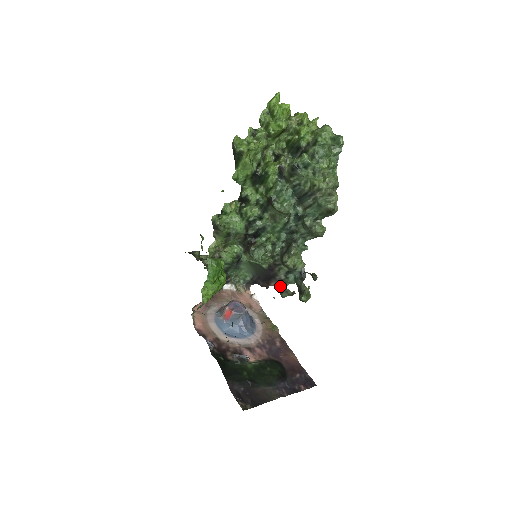
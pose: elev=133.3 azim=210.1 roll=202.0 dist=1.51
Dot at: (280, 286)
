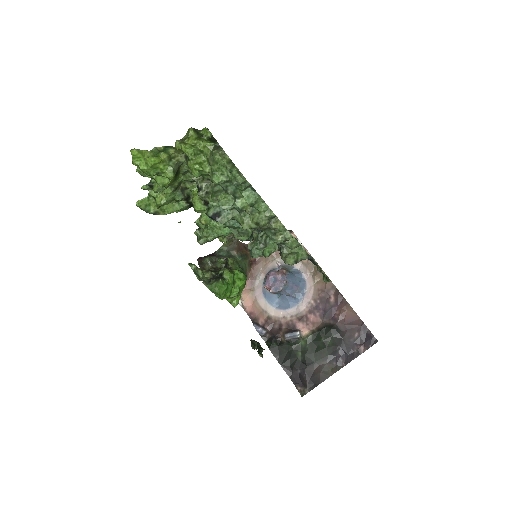
Dot at: occluded
